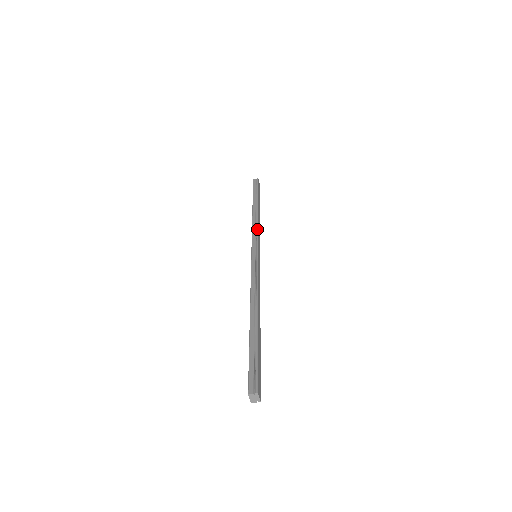
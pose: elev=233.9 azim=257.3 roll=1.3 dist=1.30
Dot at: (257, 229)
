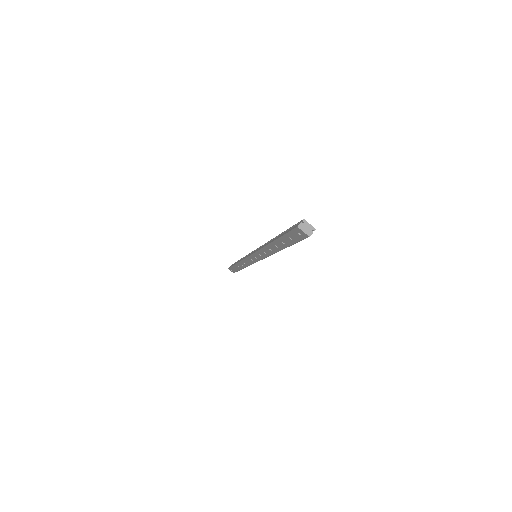
Dot at: (246, 255)
